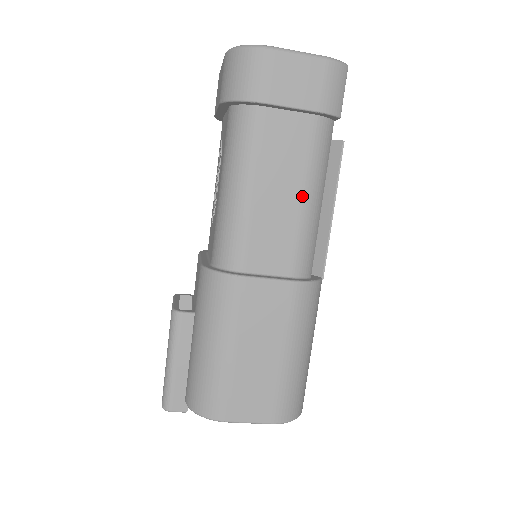
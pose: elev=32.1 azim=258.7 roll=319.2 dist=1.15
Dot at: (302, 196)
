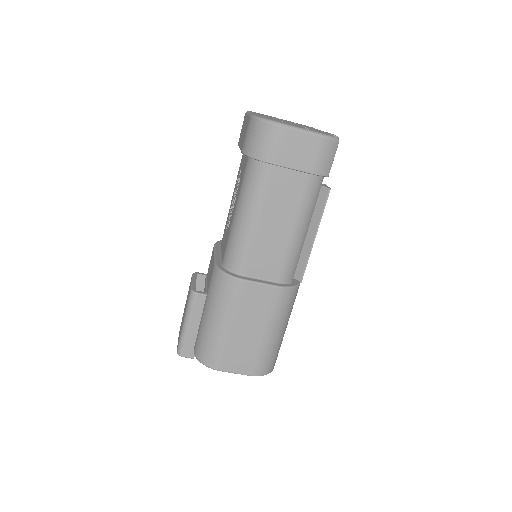
Dot at: (292, 229)
